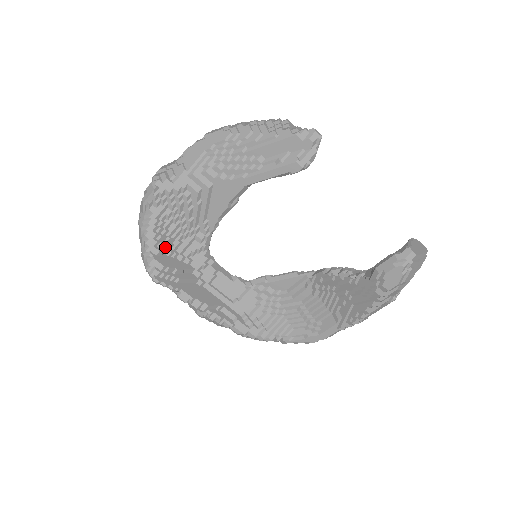
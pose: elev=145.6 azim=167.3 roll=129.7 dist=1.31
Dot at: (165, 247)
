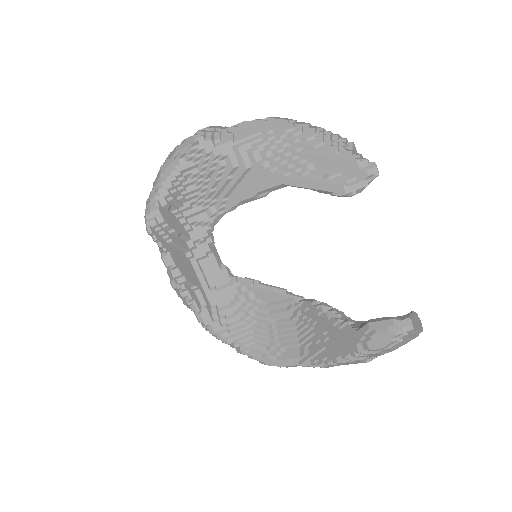
Dot at: (174, 203)
